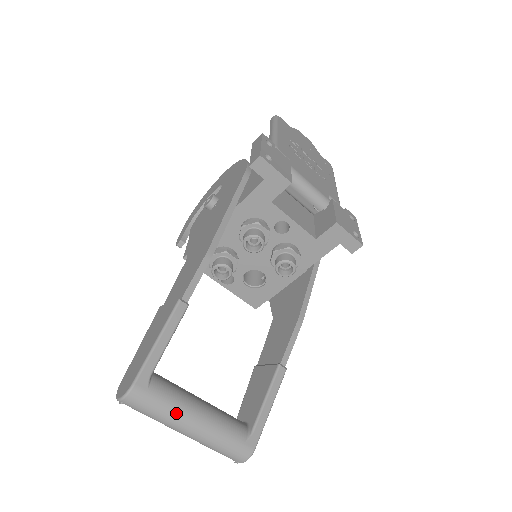
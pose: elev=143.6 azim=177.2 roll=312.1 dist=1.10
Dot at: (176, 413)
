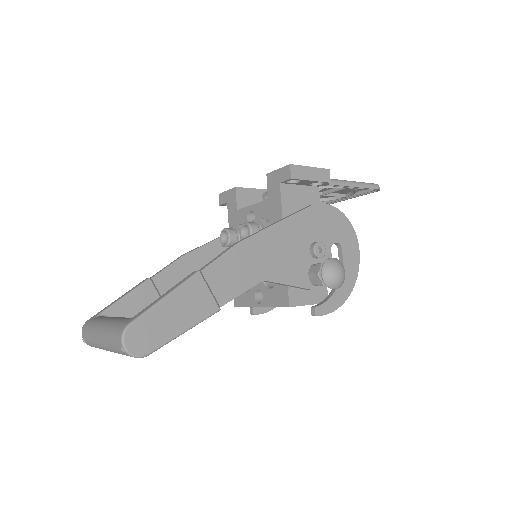
Dot at: (97, 324)
